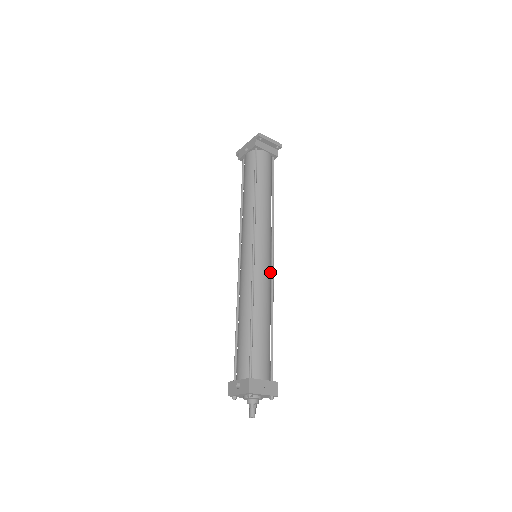
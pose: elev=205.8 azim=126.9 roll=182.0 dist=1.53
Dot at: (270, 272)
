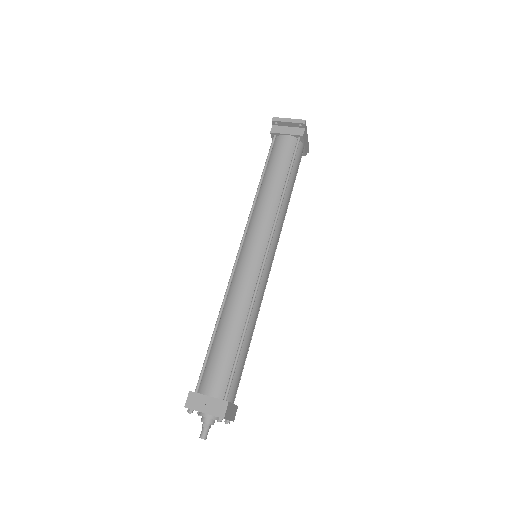
Dot at: (258, 272)
